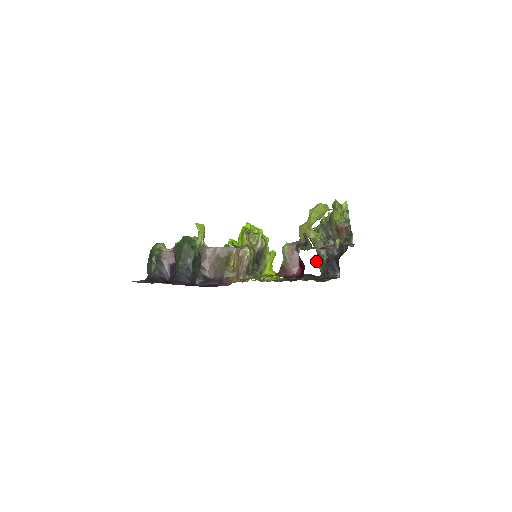
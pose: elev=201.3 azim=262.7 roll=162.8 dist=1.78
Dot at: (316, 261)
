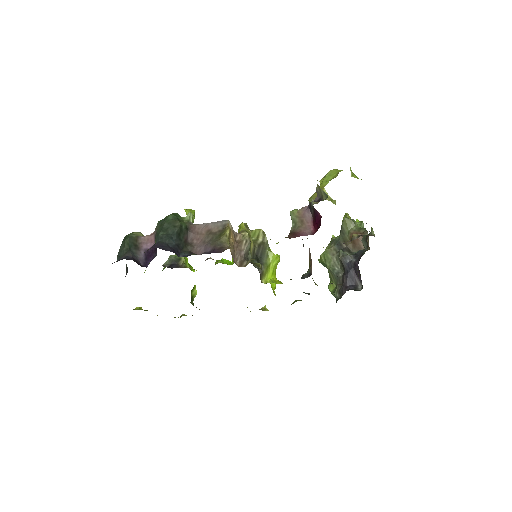
Dot at: (329, 289)
